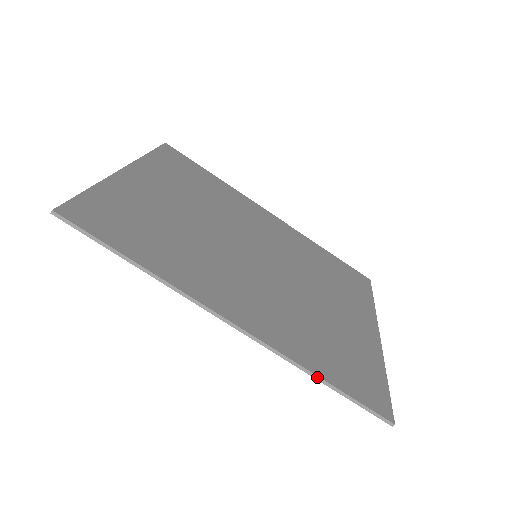
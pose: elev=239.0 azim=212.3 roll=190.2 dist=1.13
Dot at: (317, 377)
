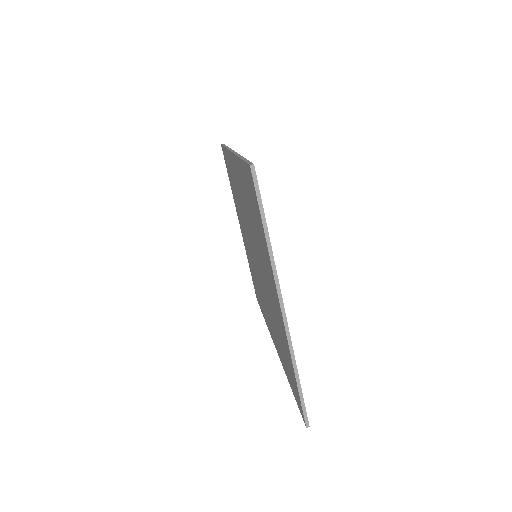
Dot at: occluded
